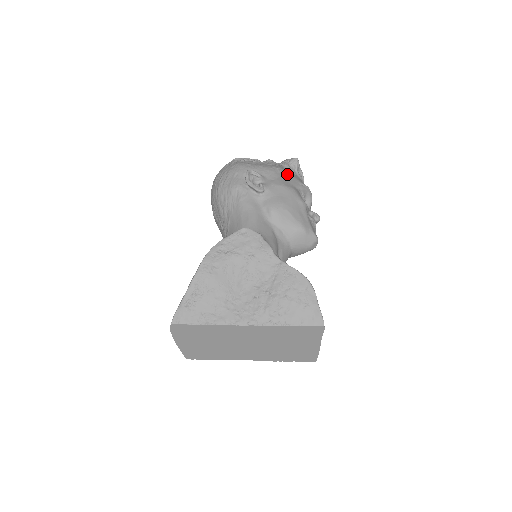
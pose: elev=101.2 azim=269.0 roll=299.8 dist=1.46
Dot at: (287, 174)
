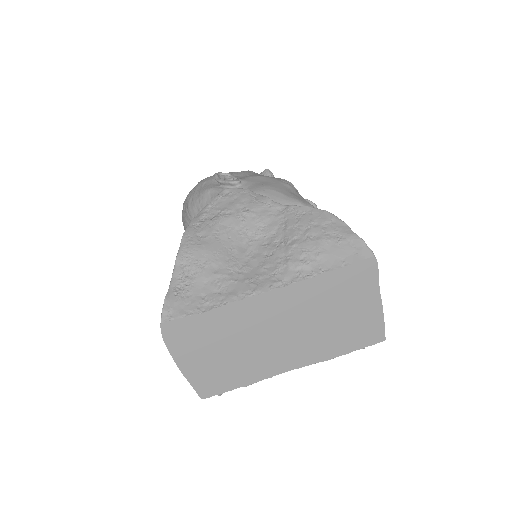
Dot at: occluded
